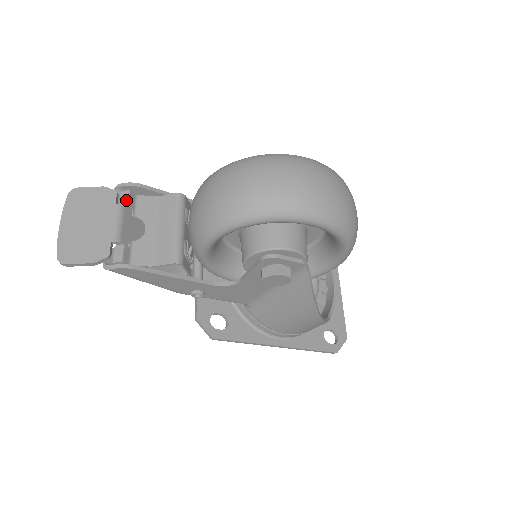
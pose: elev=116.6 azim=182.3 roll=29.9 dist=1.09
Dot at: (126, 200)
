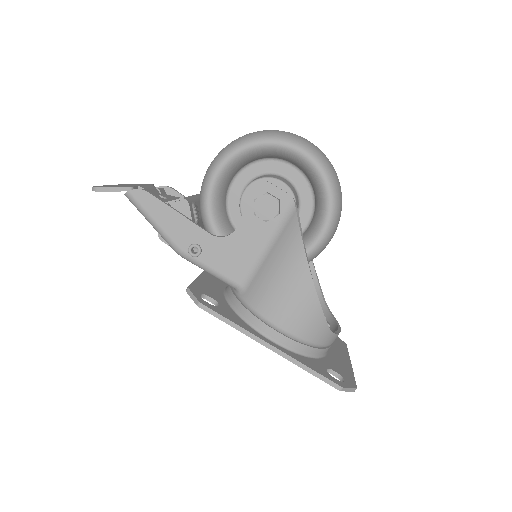
Dot at: (158, 188)
